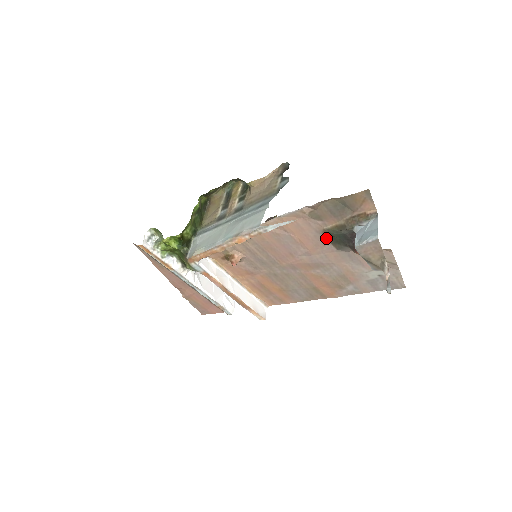
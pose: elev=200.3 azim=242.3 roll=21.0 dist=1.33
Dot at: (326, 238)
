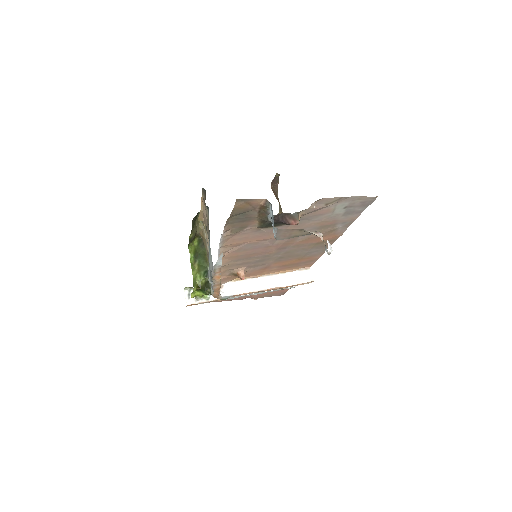
Dot at: (269, 228)
